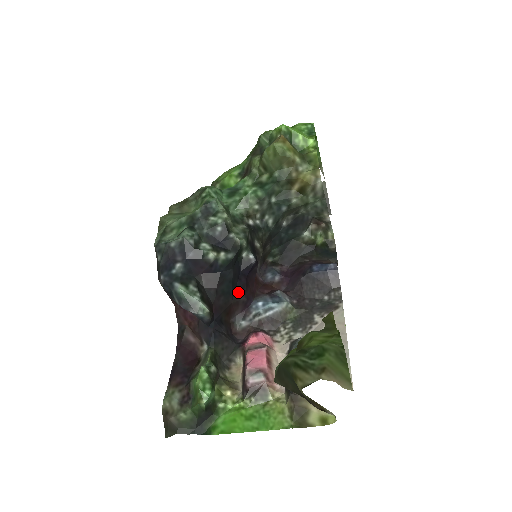
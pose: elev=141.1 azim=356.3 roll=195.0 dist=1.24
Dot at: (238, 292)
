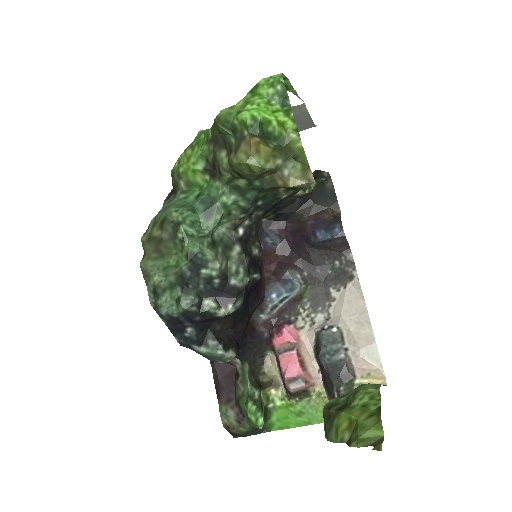
Dot at: (251, 305)
